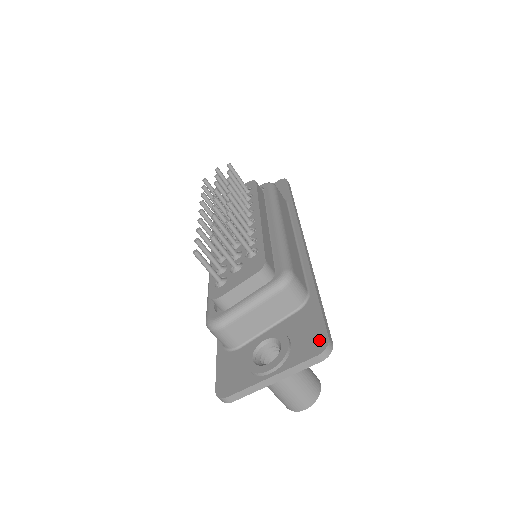
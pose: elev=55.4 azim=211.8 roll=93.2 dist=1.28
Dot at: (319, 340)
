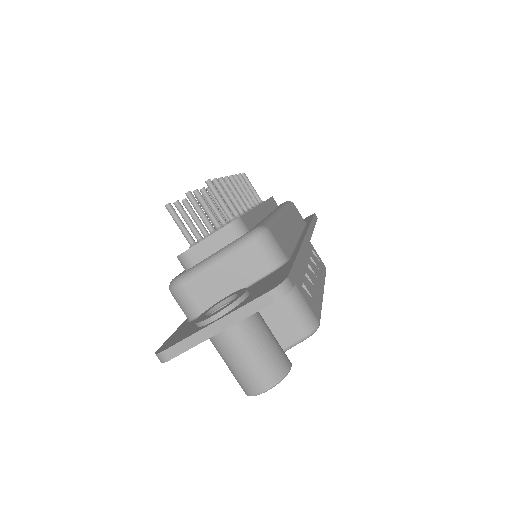
Dot at: (277, 281)
